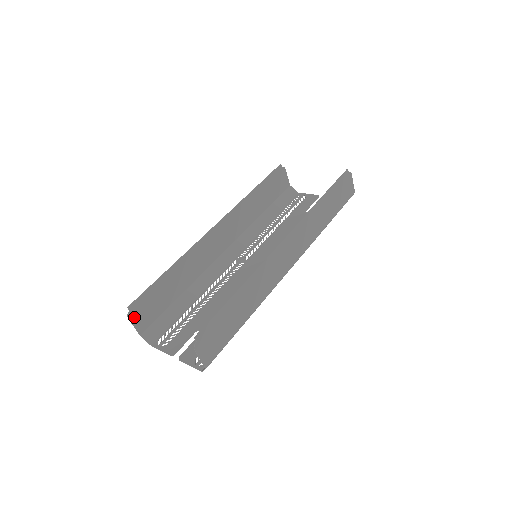
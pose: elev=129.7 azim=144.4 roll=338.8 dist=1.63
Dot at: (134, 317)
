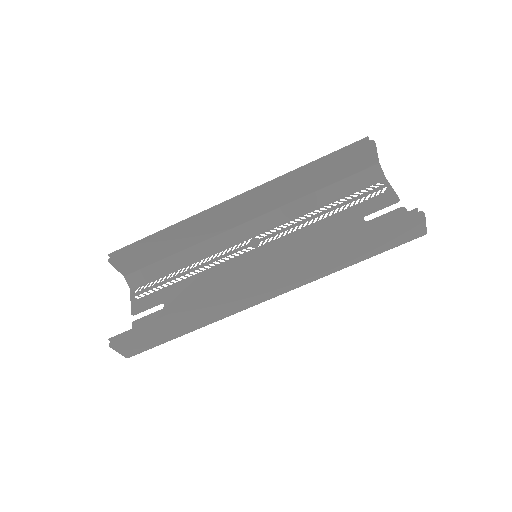
Dot at: (116, 262)
